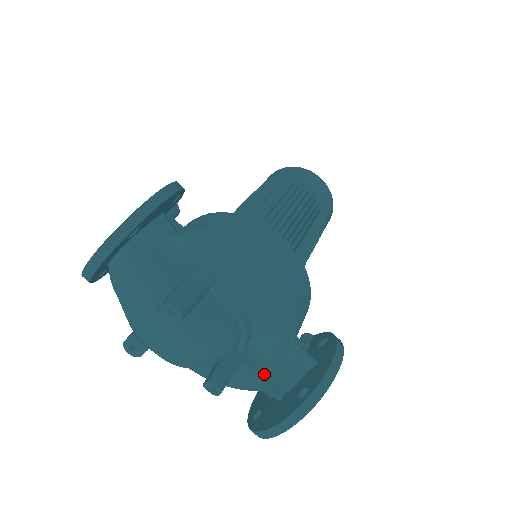
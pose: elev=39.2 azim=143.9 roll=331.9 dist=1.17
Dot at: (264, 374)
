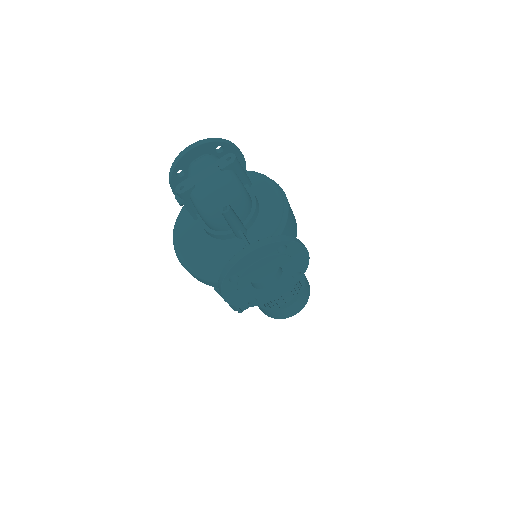
Dot at: occluded
